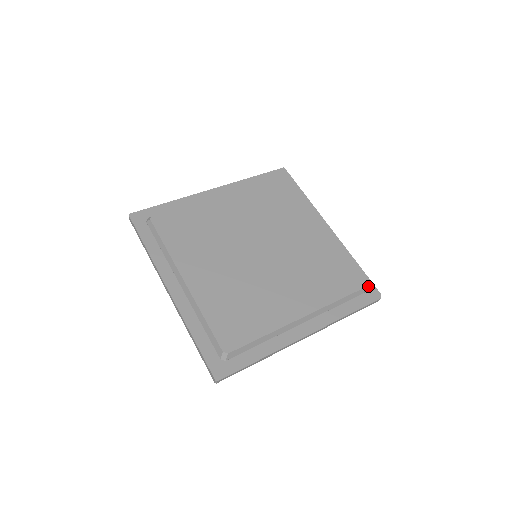
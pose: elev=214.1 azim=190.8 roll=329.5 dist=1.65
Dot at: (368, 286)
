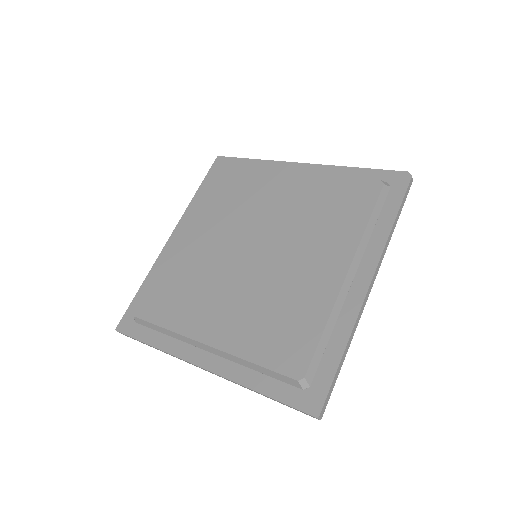
Dot at: (388, 177)
